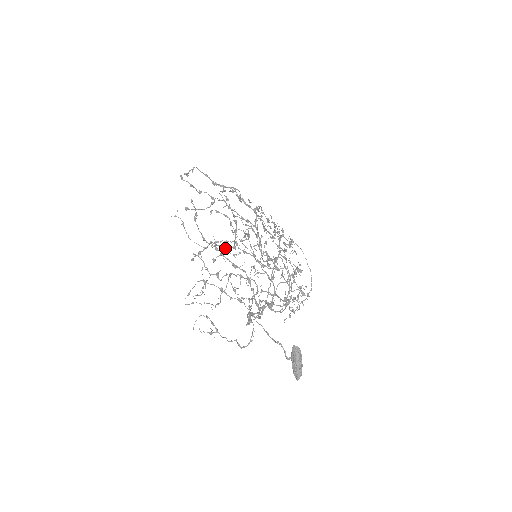
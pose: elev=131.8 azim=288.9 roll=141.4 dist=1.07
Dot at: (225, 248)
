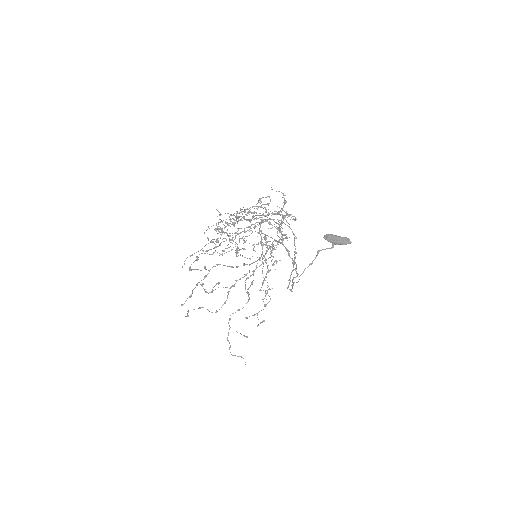
Dot at: (222, 231)
